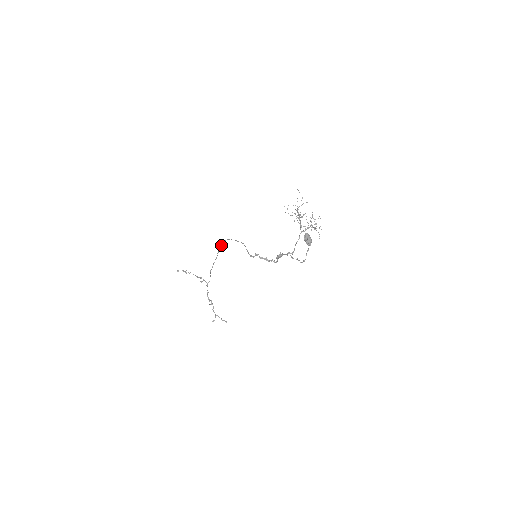
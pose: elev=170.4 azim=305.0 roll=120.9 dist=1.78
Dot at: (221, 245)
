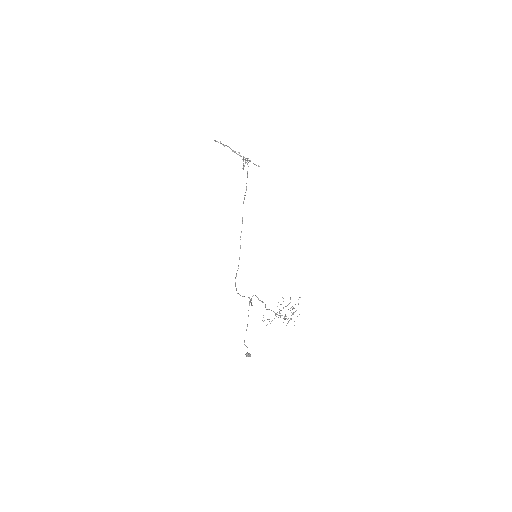
Dot at: occluded
